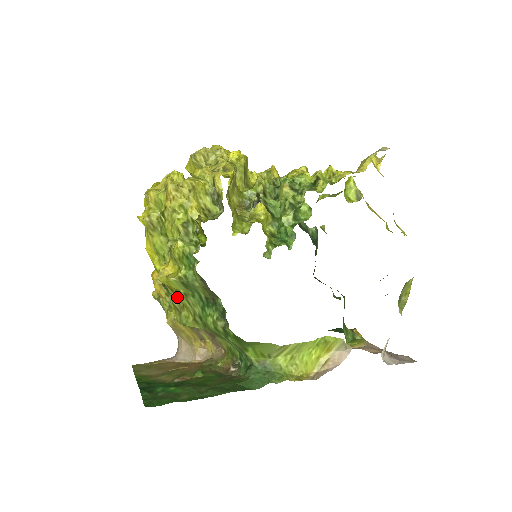
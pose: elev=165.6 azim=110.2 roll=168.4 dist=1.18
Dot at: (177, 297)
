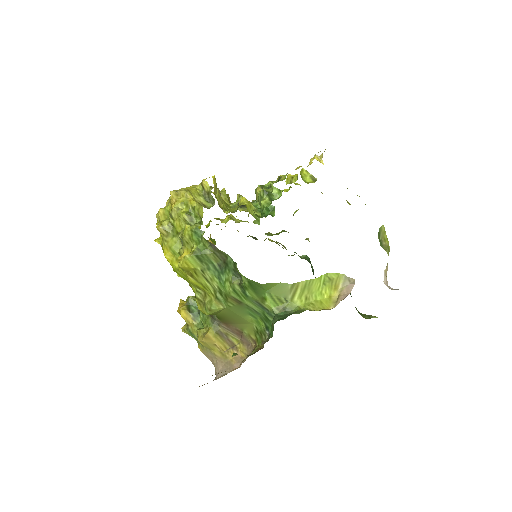
Dot at: (197, 281)
